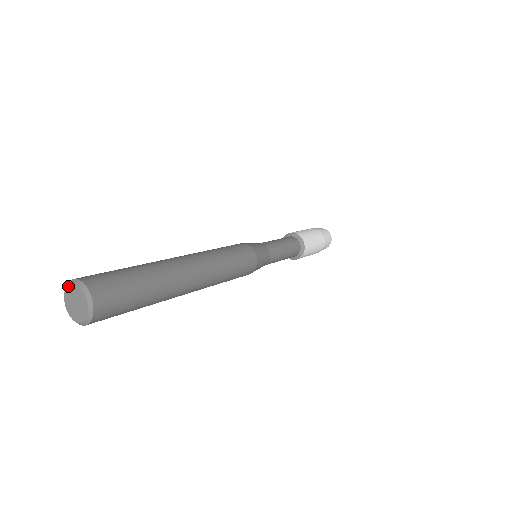
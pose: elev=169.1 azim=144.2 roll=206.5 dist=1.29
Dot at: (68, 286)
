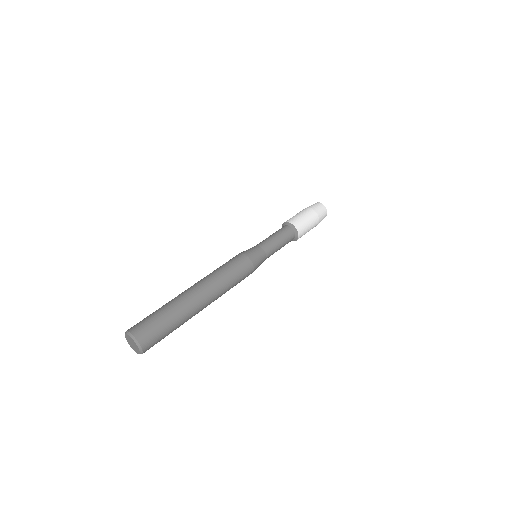
Dot at: (125, 336)
